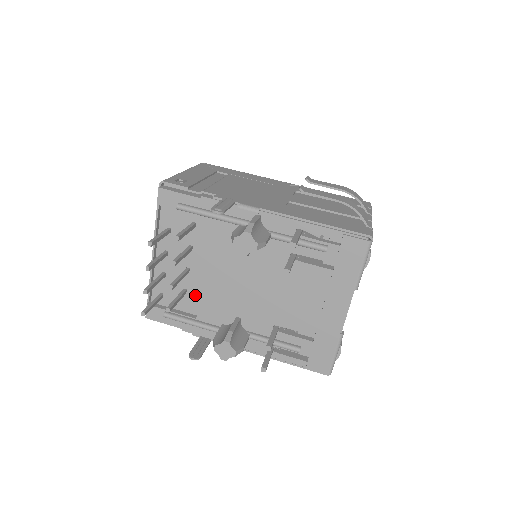
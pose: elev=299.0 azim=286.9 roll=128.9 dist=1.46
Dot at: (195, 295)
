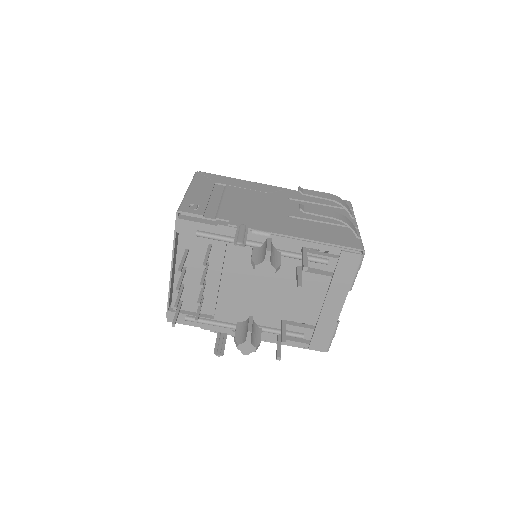
Dot at: (211, 300)
